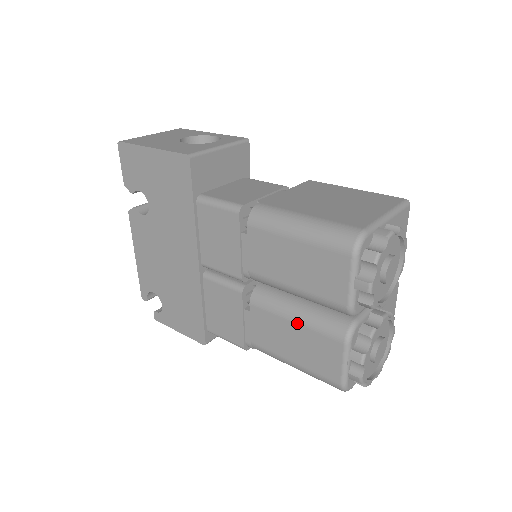
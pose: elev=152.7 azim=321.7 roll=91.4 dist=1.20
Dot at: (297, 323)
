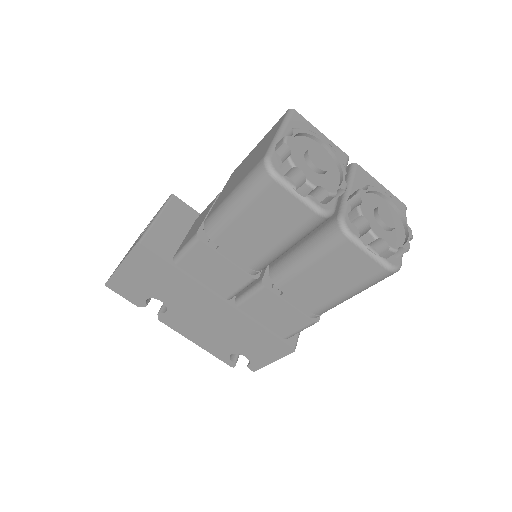
Dot at: (312, 264)
